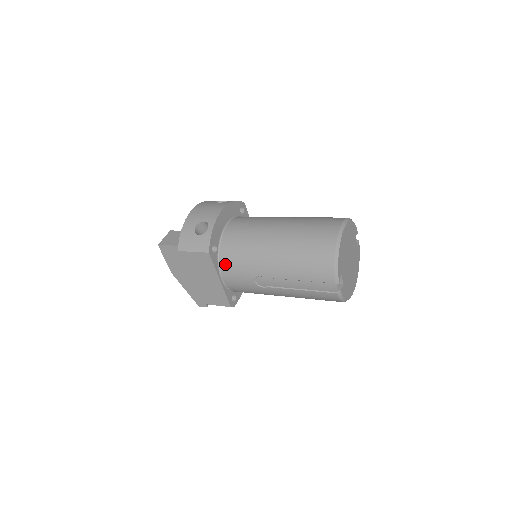
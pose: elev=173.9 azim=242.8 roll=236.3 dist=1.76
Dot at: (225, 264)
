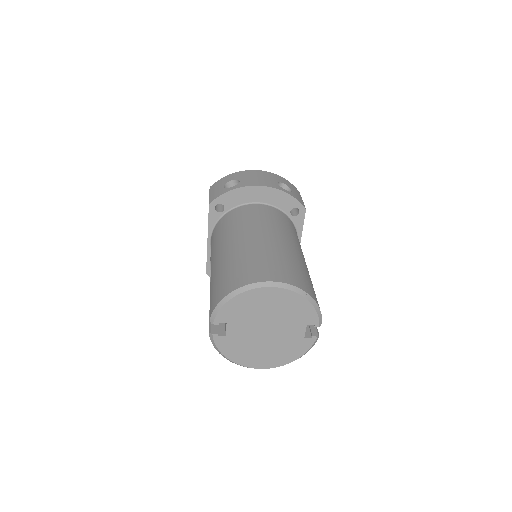
Dot at: (216, 228)
